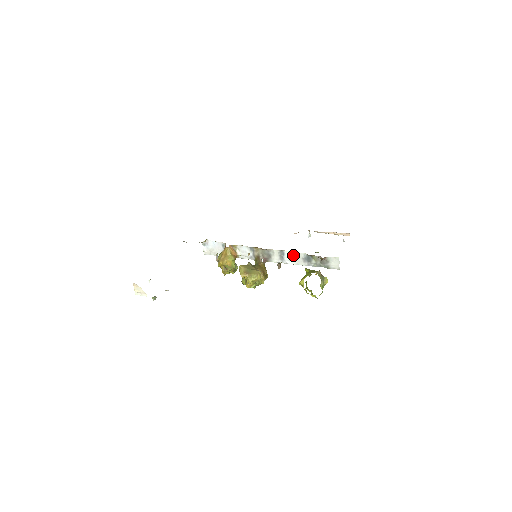
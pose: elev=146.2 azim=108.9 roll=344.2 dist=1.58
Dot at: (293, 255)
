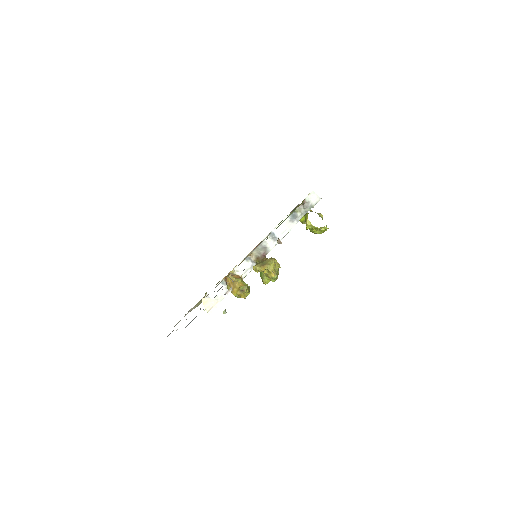
Dot at: (281, 227)
